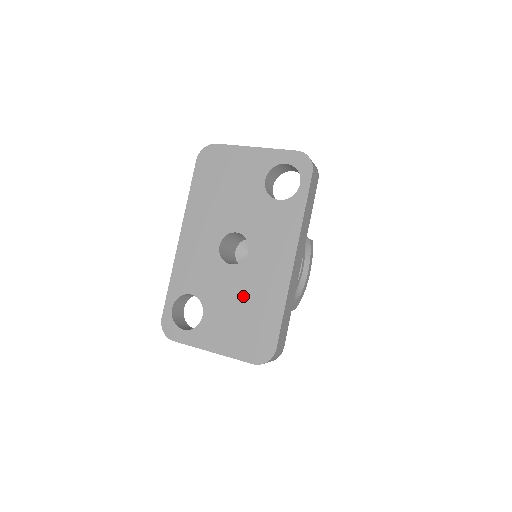
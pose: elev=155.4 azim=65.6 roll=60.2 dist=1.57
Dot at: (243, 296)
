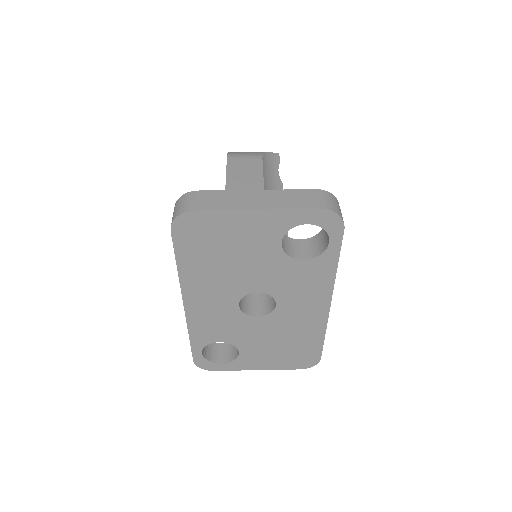
Dot at: (279, 335)
